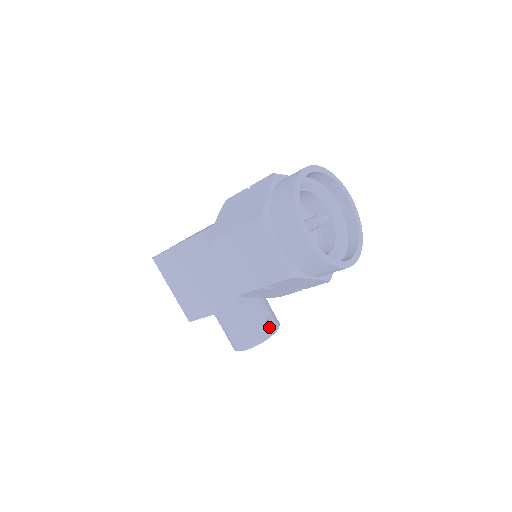
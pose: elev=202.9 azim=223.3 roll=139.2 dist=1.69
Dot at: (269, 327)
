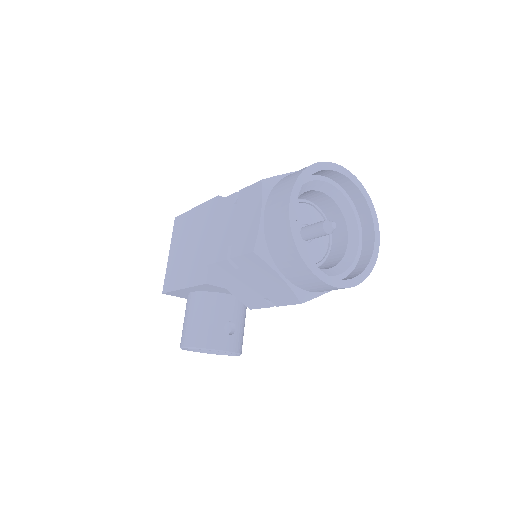
Dot at: (224, 340)
